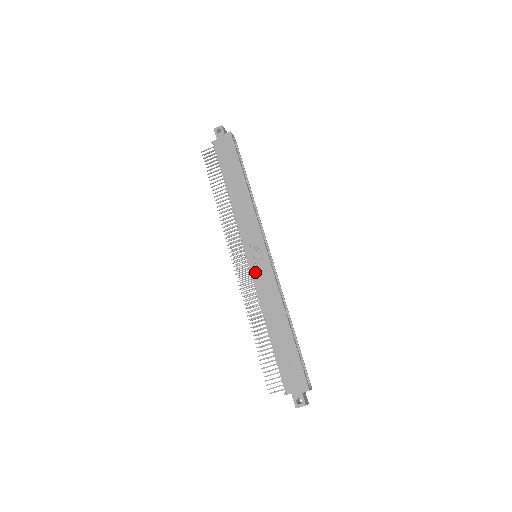
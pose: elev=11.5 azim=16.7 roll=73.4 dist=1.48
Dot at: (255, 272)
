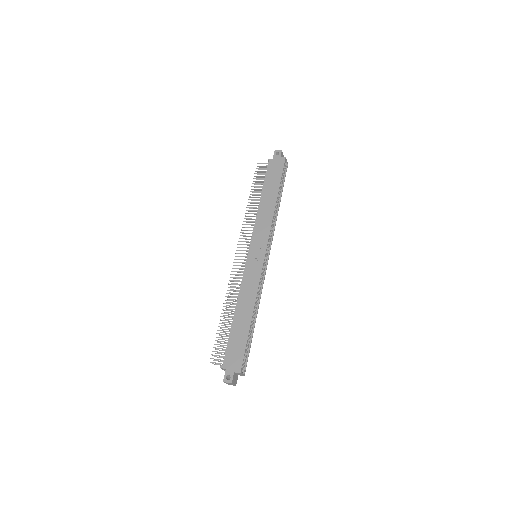
Dot at: (248, 266)
